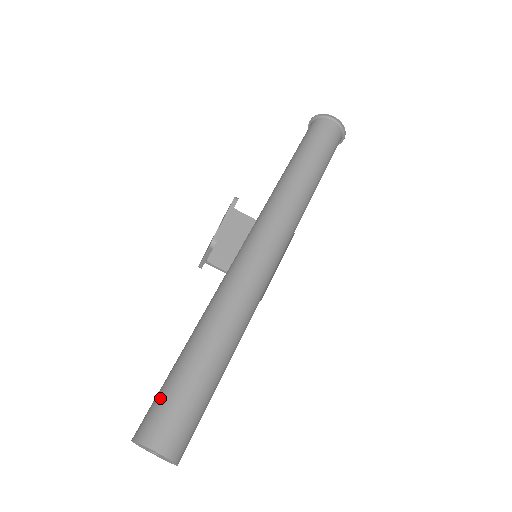
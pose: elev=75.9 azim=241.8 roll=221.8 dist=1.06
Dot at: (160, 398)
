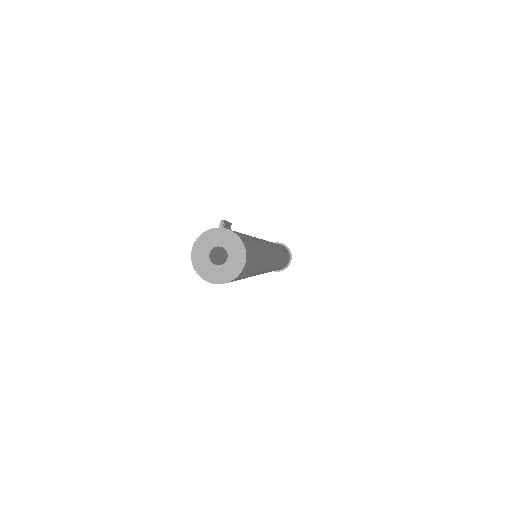
Dot at: occluded
